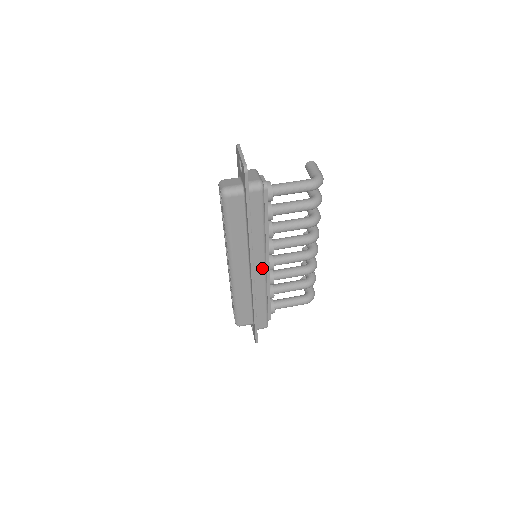
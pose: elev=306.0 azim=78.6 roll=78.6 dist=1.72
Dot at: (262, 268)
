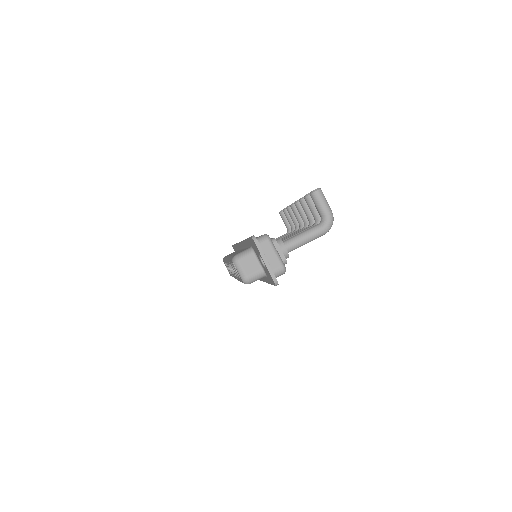
Dot at: occluded
